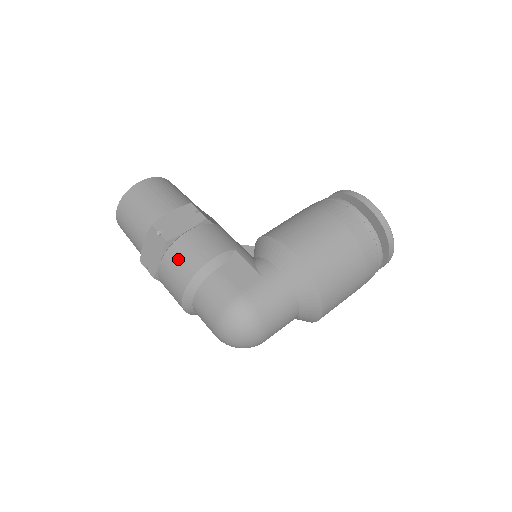
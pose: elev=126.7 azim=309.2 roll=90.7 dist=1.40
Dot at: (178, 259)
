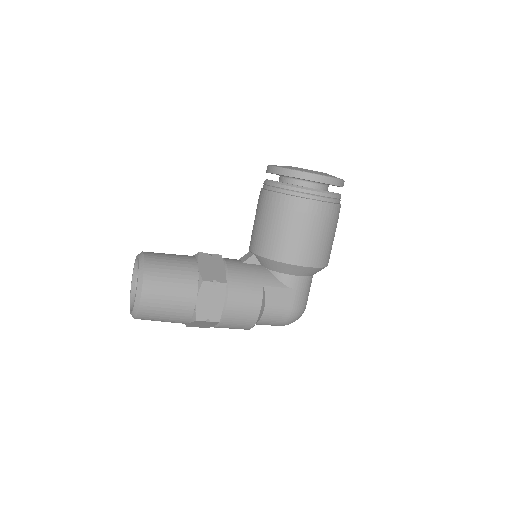
Dot at: (235, 323)
